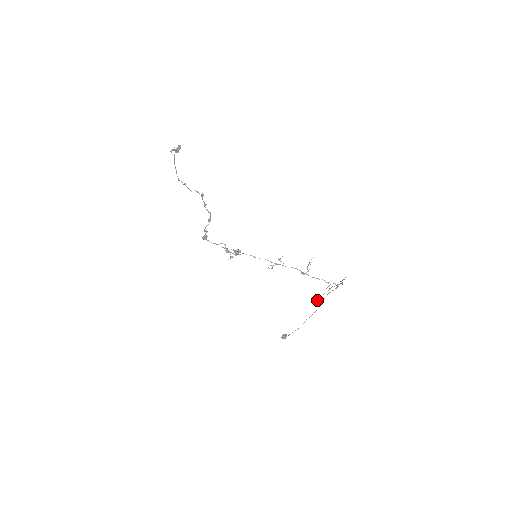
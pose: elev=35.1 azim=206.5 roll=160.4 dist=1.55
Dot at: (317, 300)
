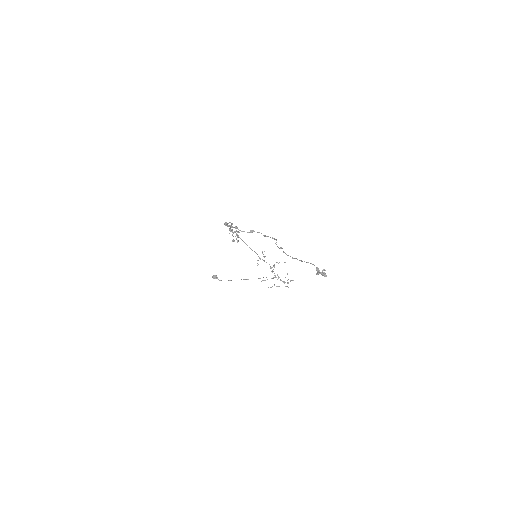
Dot at: (262, 280)
